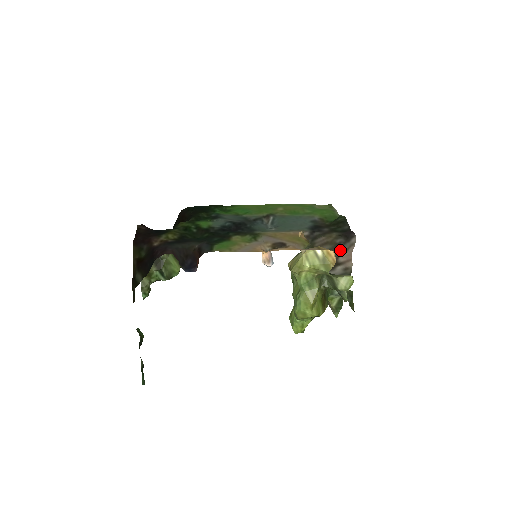
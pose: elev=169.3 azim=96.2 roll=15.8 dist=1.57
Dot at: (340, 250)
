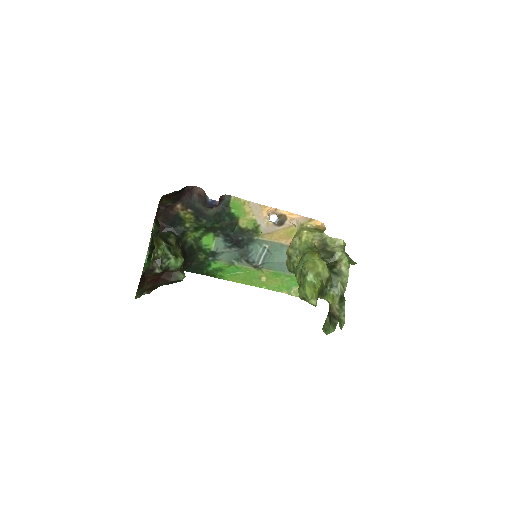
Dot at: occluded
